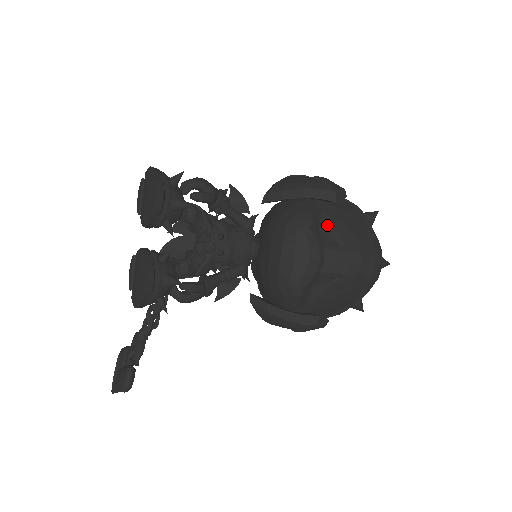
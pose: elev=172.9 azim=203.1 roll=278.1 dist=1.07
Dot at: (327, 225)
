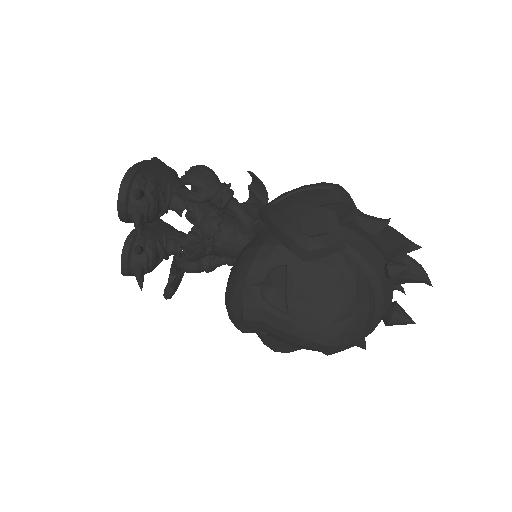
Dot at: (284, 283)
